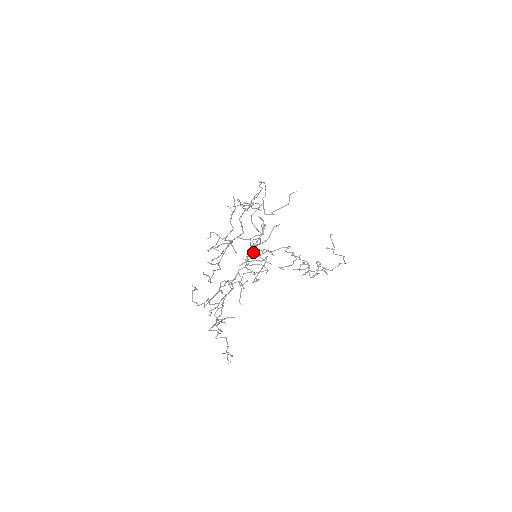
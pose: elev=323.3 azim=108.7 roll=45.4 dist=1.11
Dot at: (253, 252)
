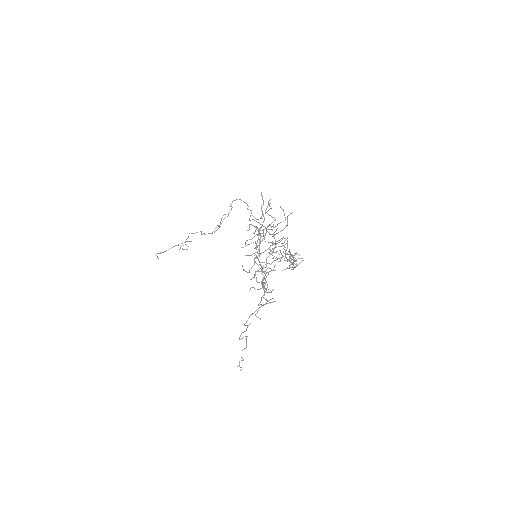
Dot at: (275, 240)
